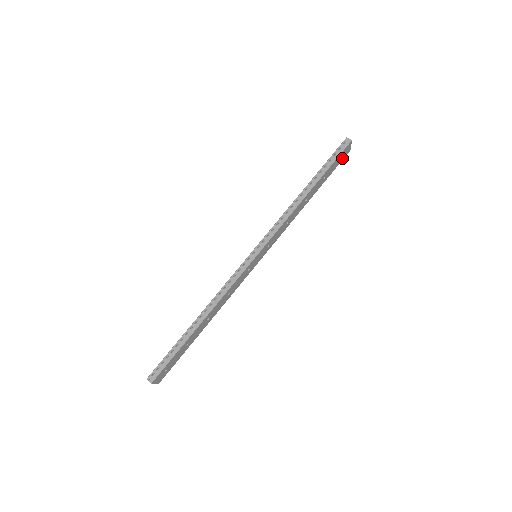
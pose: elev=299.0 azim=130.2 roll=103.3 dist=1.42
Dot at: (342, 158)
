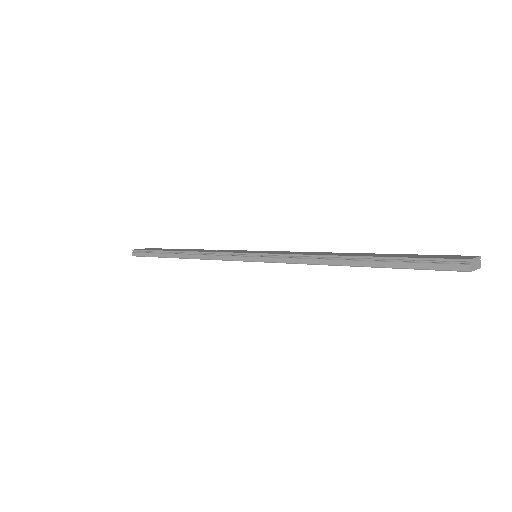
Dot at: occluded
